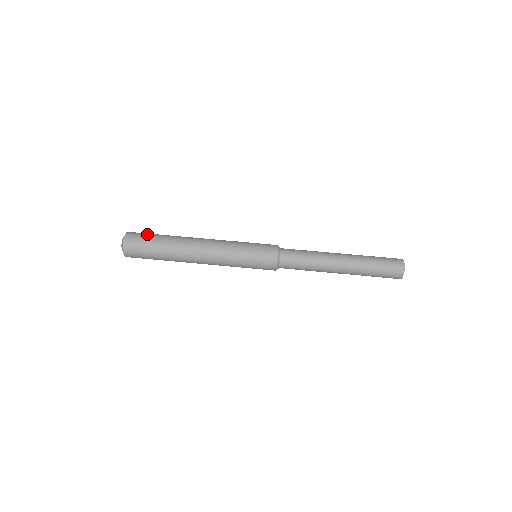
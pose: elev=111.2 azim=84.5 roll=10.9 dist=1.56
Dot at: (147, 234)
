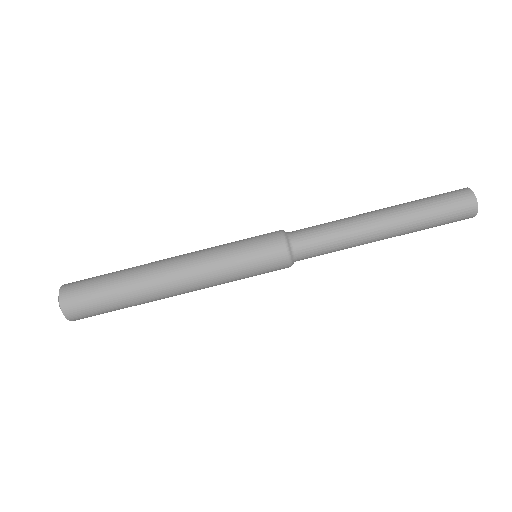
Dot at: (92, 304)
